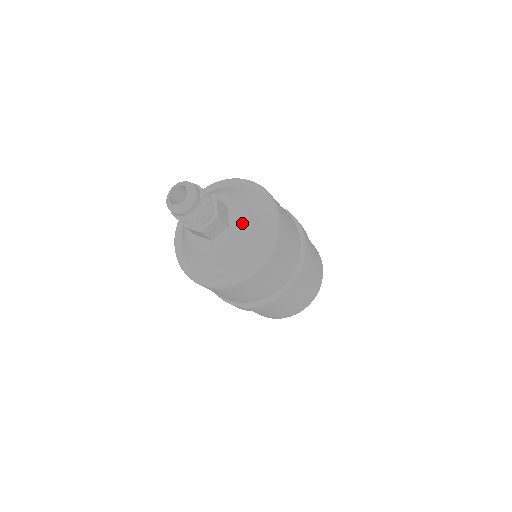
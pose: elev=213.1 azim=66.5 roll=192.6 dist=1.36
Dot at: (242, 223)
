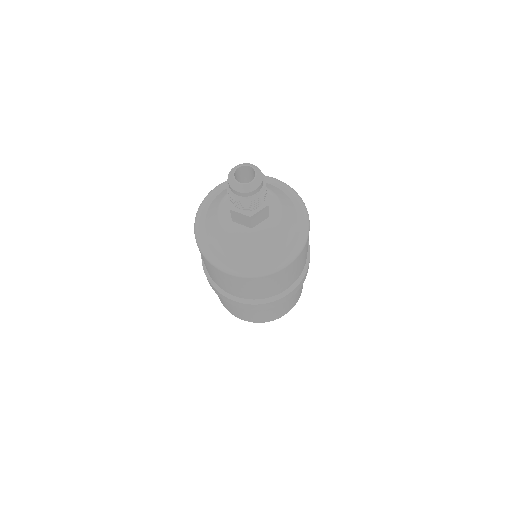
Dot at: (282, 216)
